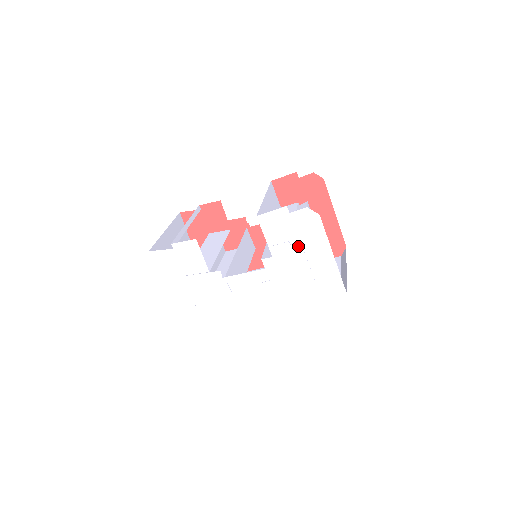
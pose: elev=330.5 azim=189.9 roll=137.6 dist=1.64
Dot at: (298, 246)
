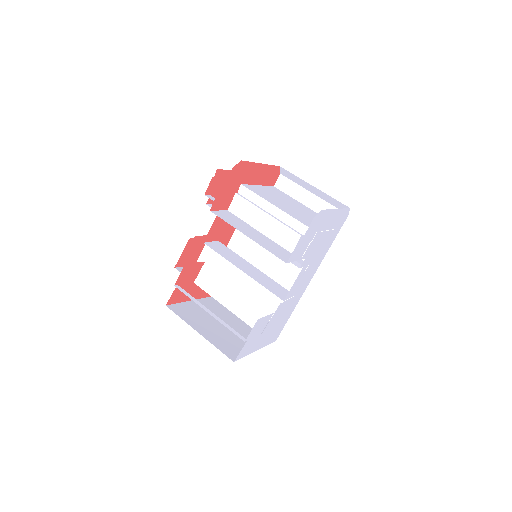
Dot at: (317, 235)
